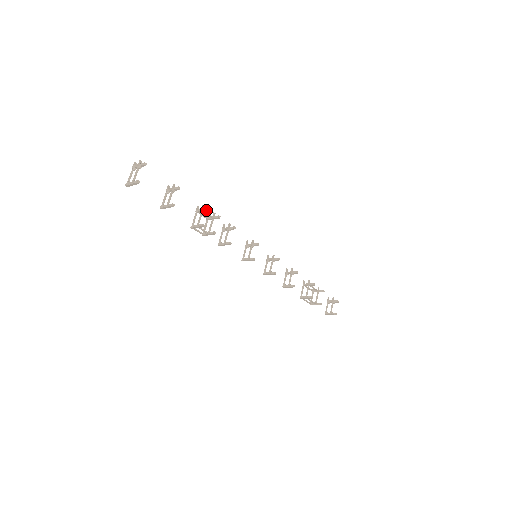
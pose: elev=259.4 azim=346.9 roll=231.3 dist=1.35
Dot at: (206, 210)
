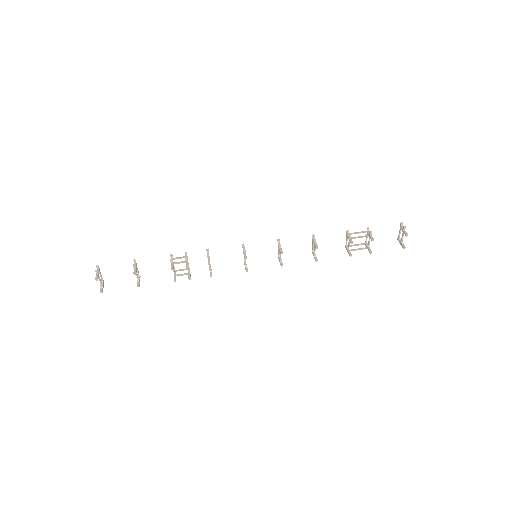
Dot at: (172, 268)
